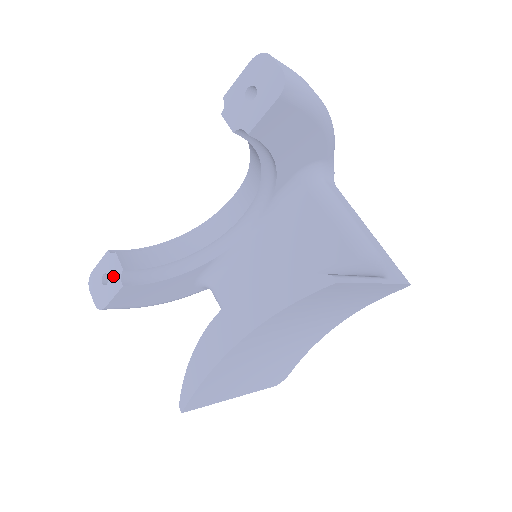
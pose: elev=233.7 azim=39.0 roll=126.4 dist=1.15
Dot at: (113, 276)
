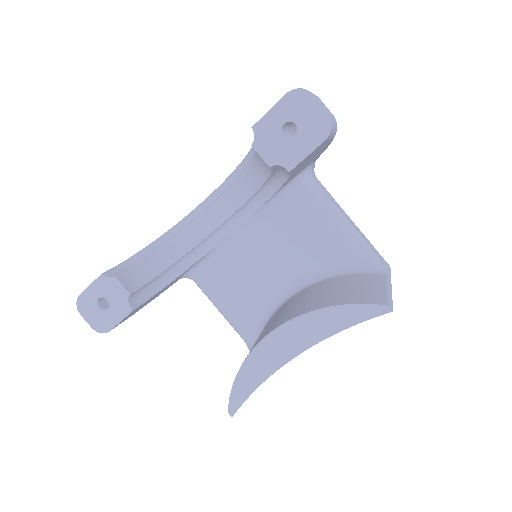
Dot at: (116, 300)
